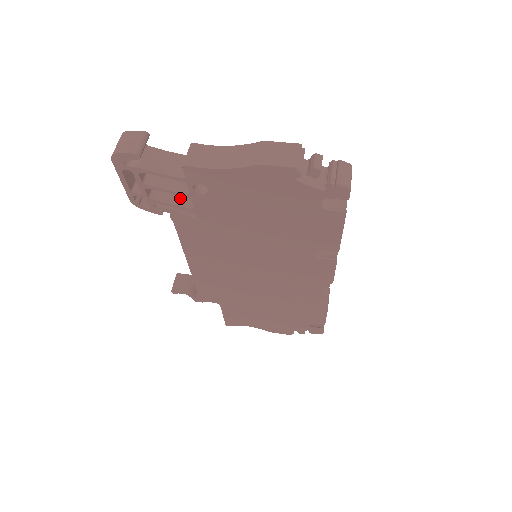
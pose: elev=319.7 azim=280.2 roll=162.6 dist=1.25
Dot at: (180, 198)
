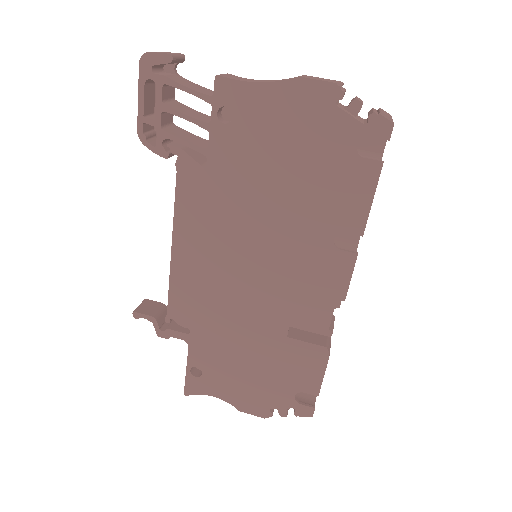
Dot at: (194, 141)
